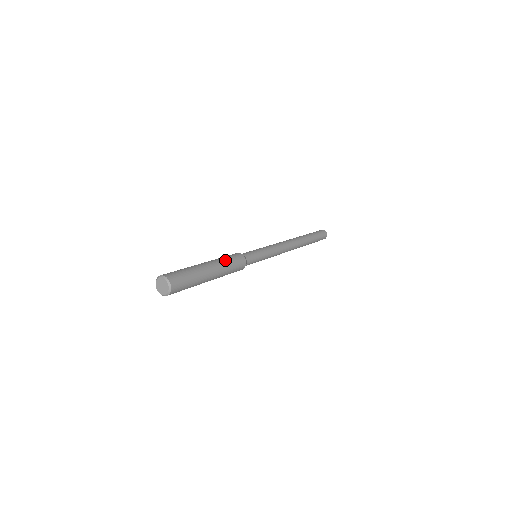
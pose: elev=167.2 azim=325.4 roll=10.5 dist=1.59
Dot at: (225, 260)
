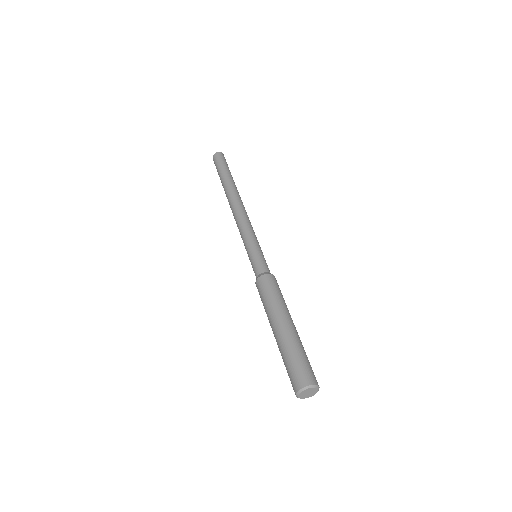
Dot at: (273, 301)
